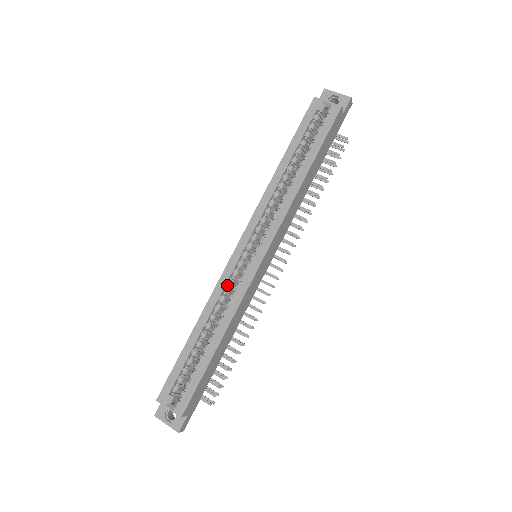
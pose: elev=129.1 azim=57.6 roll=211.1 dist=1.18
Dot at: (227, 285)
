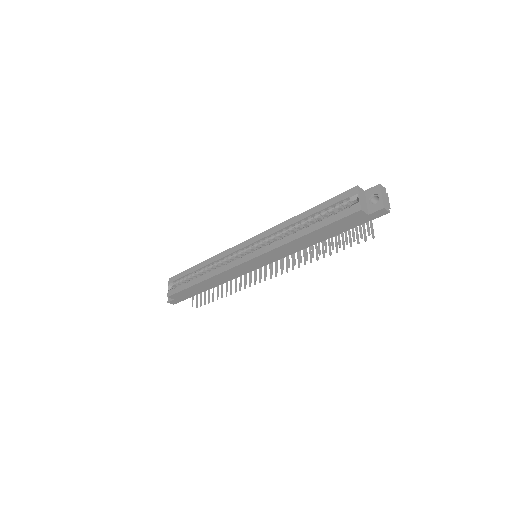
Dot at: (227, 257)
